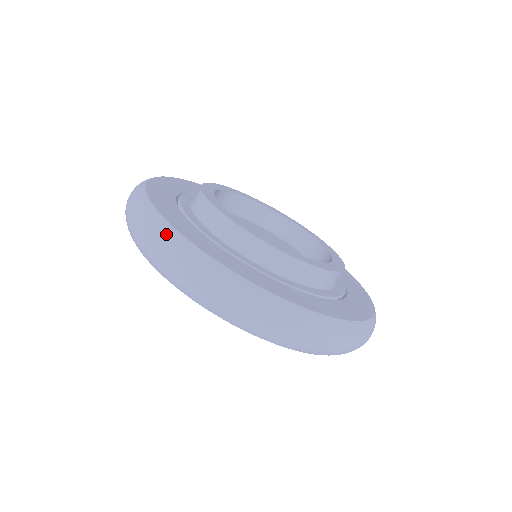
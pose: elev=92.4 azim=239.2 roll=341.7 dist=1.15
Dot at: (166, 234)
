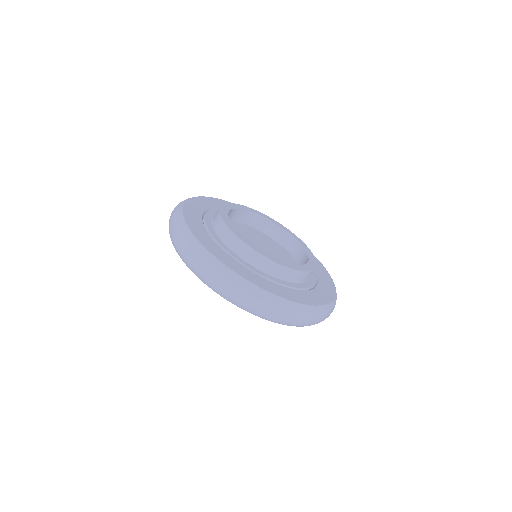
Dot at: (196, 248)
